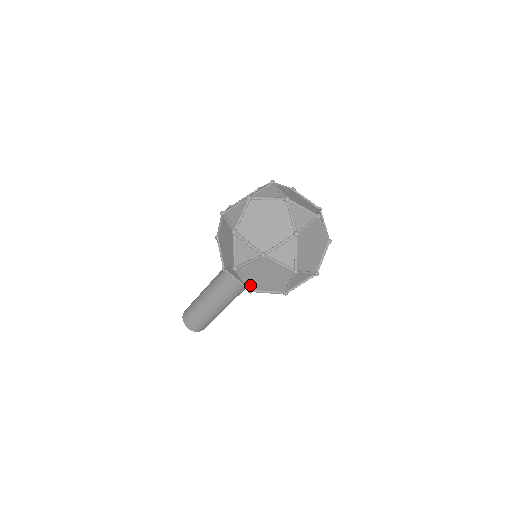
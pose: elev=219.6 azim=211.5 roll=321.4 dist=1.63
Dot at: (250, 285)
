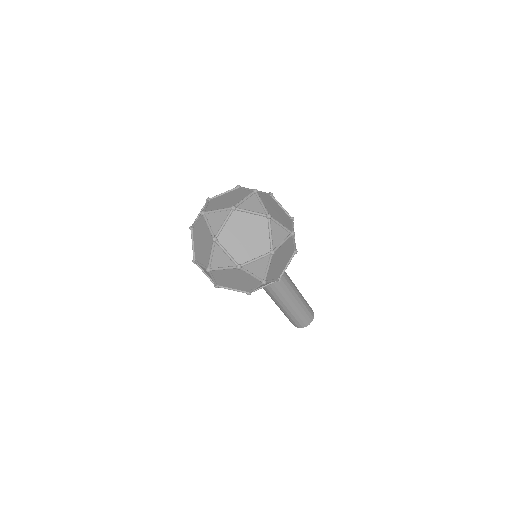
Dot at: (242, 290)
